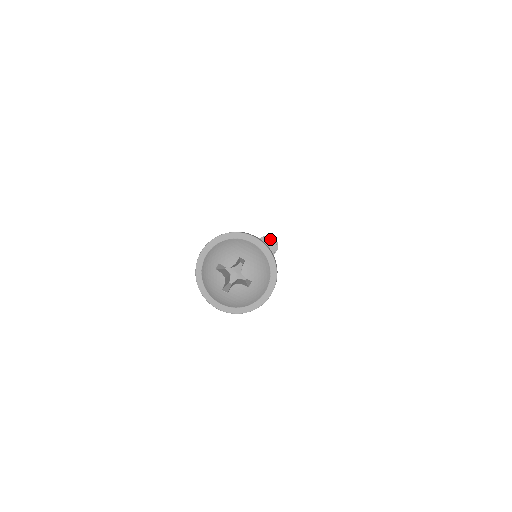
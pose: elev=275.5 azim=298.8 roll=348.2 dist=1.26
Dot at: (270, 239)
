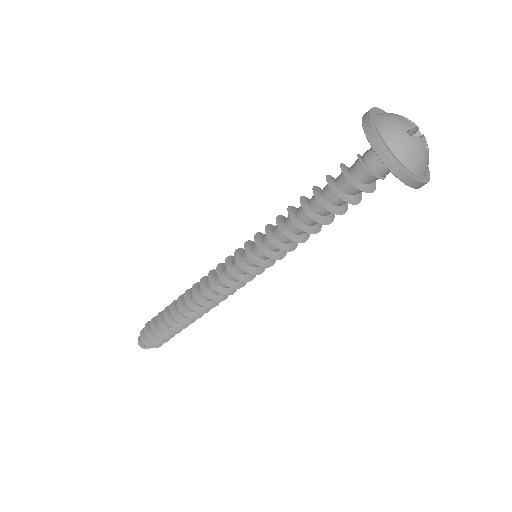
Dot at: occluded
